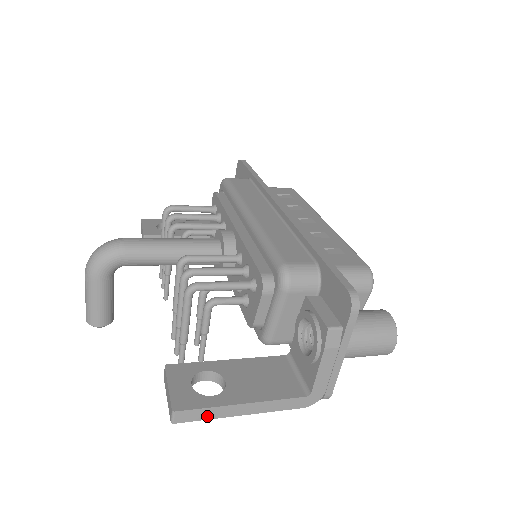
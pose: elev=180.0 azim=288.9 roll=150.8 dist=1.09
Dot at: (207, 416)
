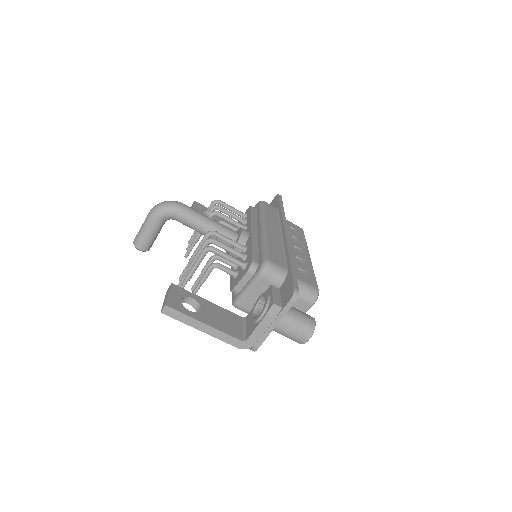
Dot at: (182, 320)
